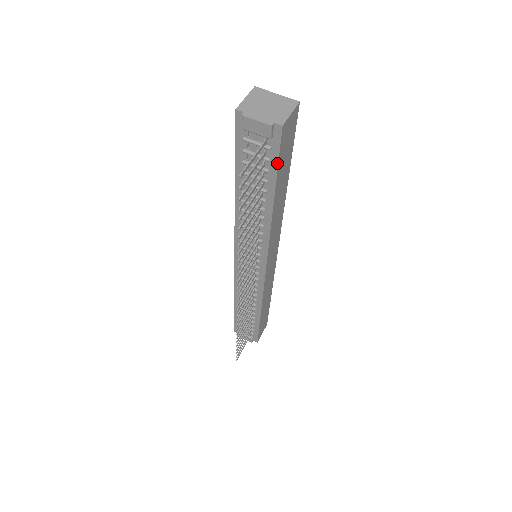
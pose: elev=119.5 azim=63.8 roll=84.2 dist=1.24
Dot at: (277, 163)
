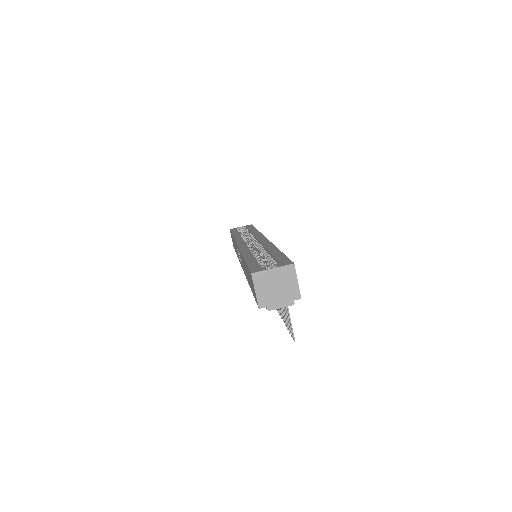
Dot at: occluded
